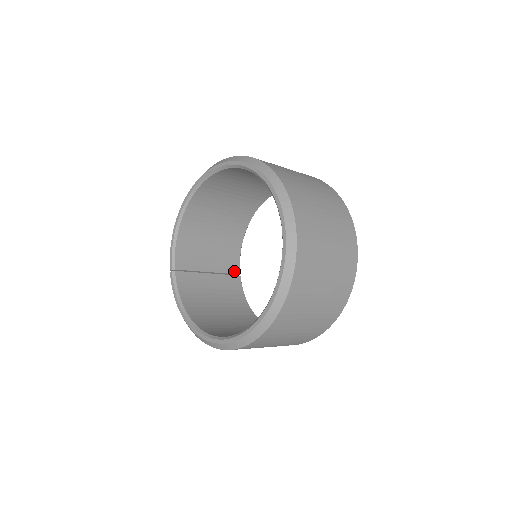
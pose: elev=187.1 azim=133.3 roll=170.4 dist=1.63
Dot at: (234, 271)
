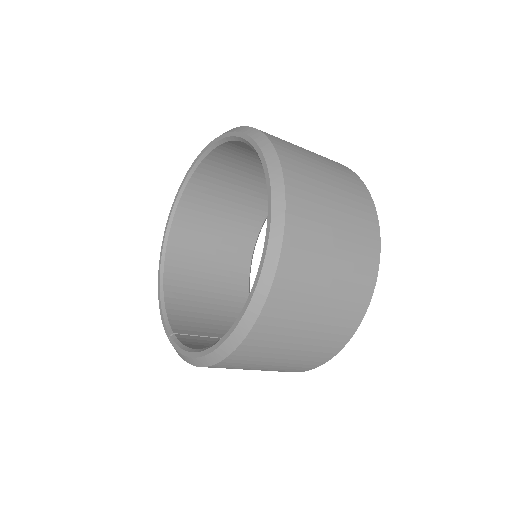
Dot at: occluded
